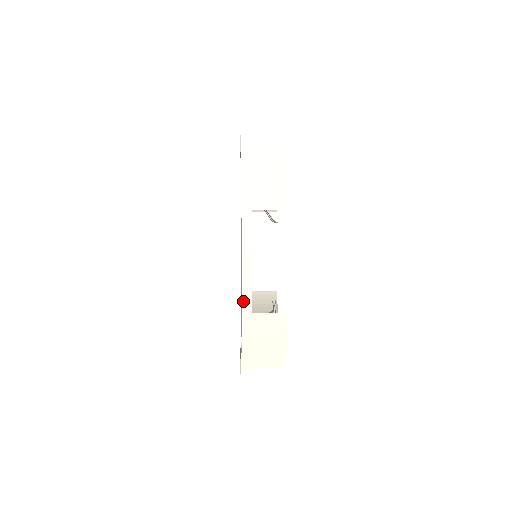
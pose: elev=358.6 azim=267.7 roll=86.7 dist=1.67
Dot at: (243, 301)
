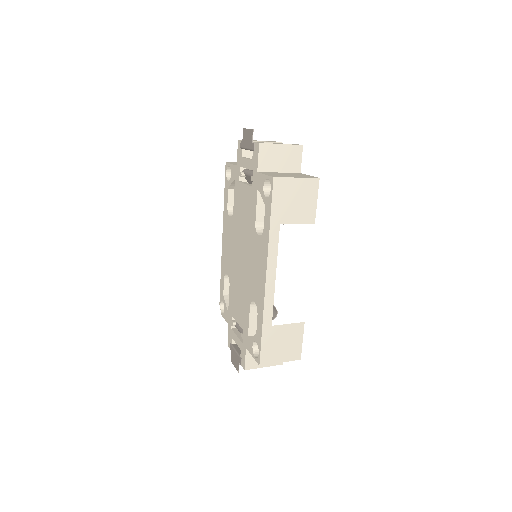
Dot at: (264, 316)
